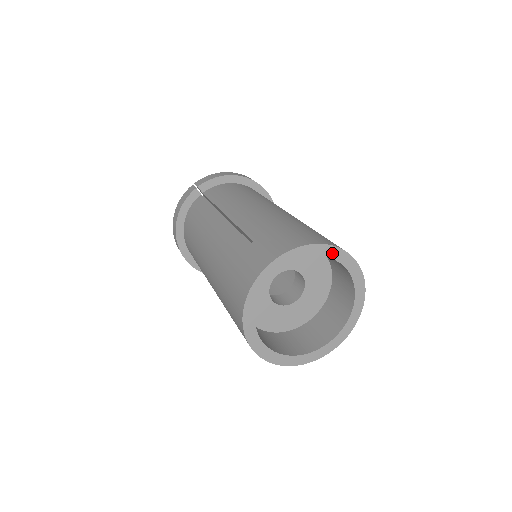
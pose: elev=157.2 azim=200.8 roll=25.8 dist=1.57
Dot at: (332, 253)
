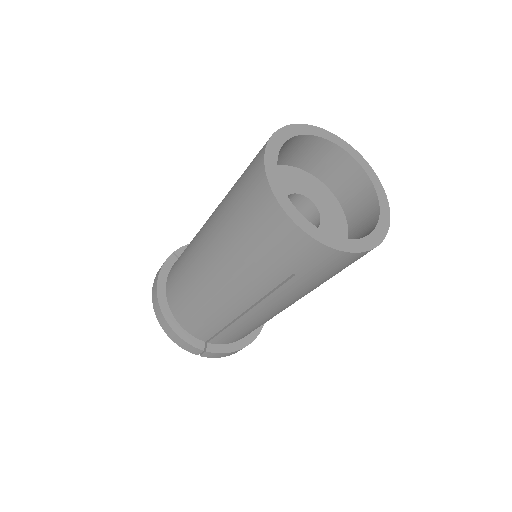
Dot at: (330, 137)
